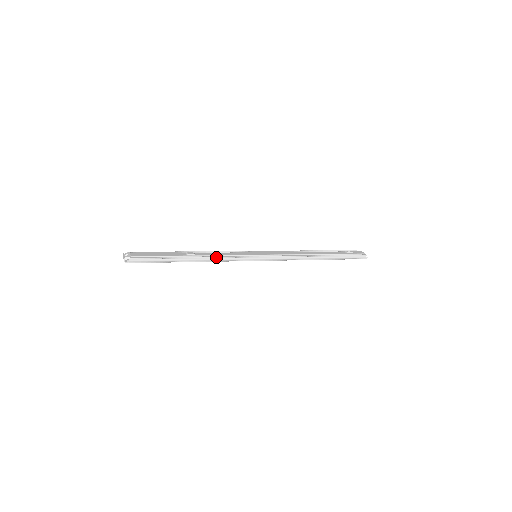
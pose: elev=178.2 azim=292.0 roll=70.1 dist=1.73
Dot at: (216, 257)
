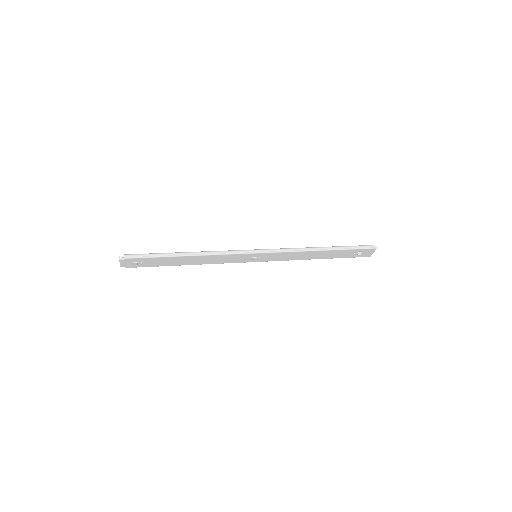
Dot at: (212, 252)
